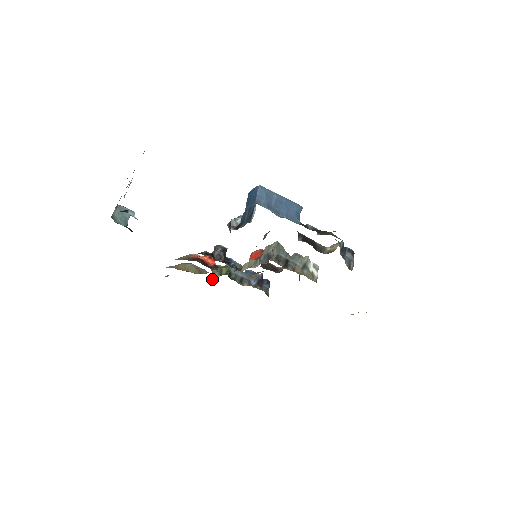
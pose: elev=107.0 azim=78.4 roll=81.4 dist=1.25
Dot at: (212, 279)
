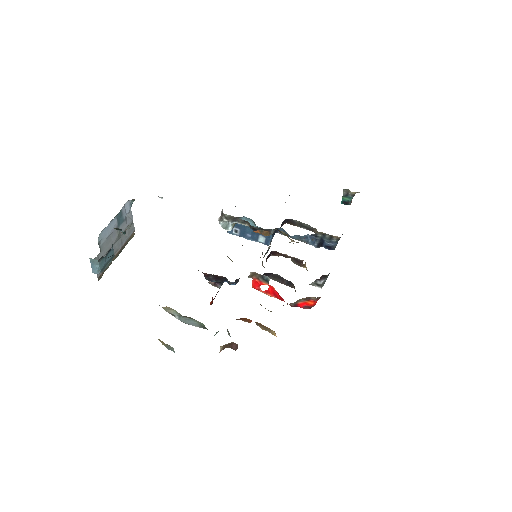
Dot at: occluded
